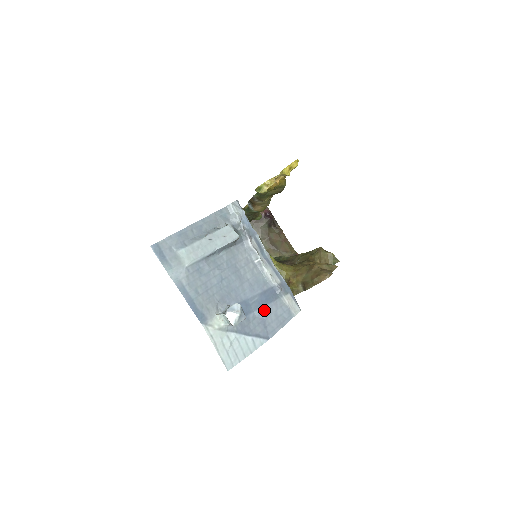
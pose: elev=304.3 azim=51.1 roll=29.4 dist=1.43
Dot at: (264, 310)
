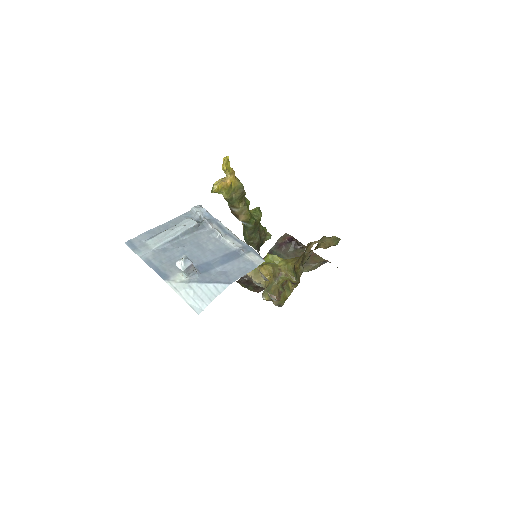
Dot at: (226, 266)
